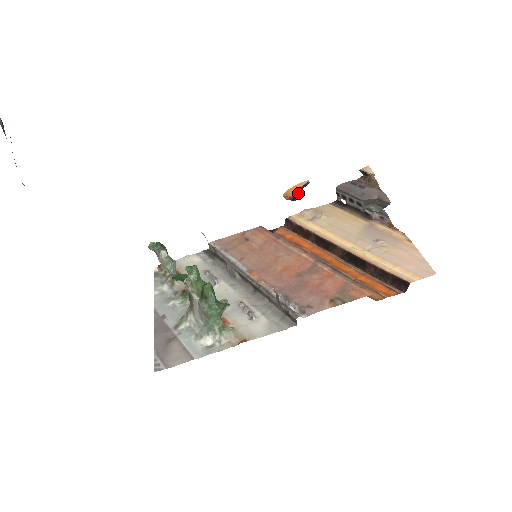
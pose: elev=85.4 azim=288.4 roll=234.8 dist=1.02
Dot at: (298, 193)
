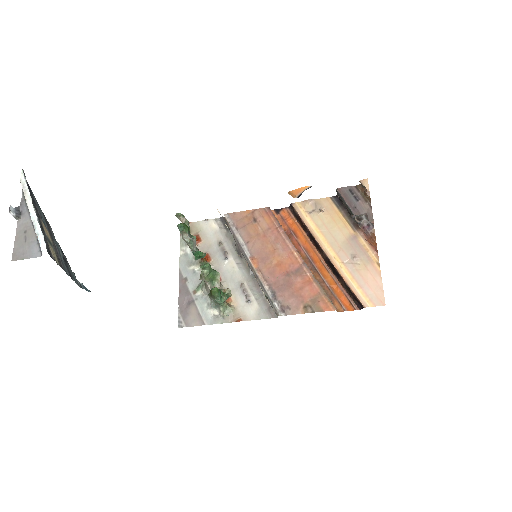
Dot at: occluded
